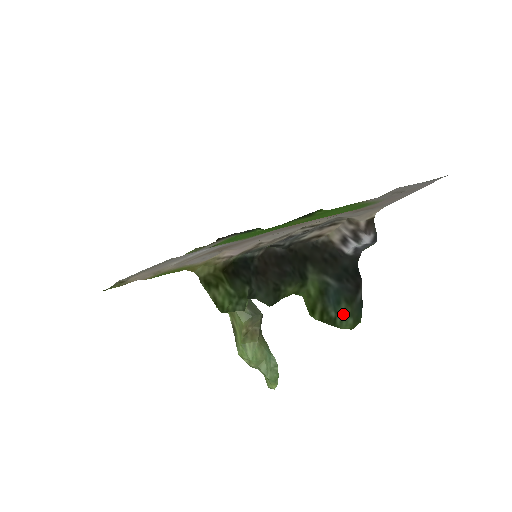
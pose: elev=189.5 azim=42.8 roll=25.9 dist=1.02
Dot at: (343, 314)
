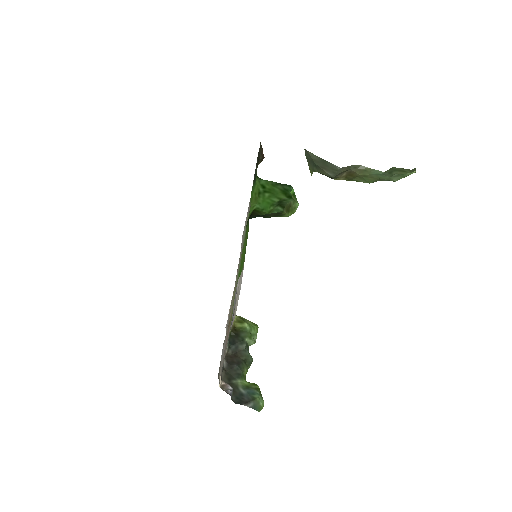
Dot at: (259, 397)
